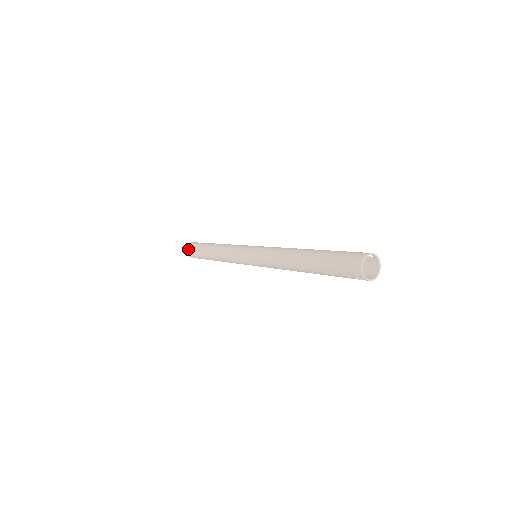
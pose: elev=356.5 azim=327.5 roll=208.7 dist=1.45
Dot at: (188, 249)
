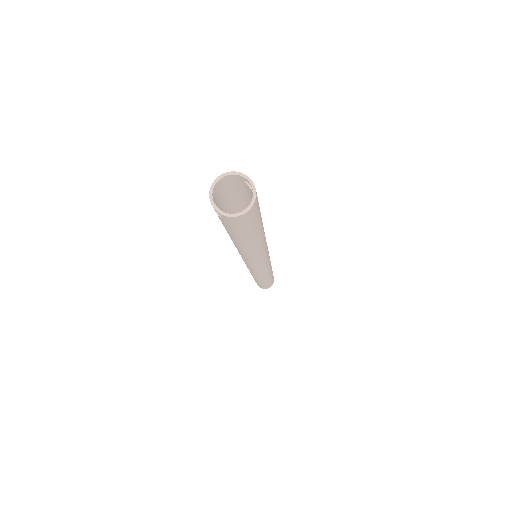
Dot at: occluded
